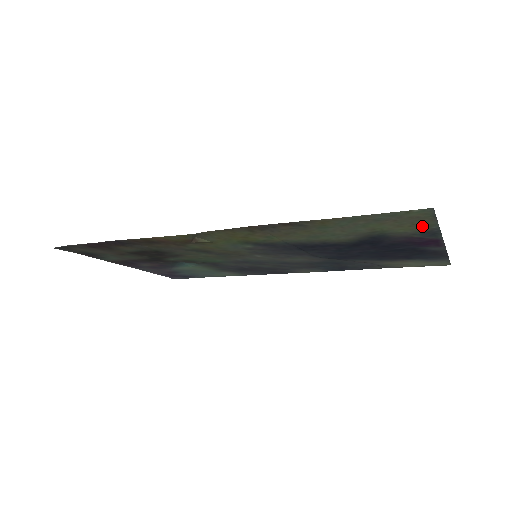
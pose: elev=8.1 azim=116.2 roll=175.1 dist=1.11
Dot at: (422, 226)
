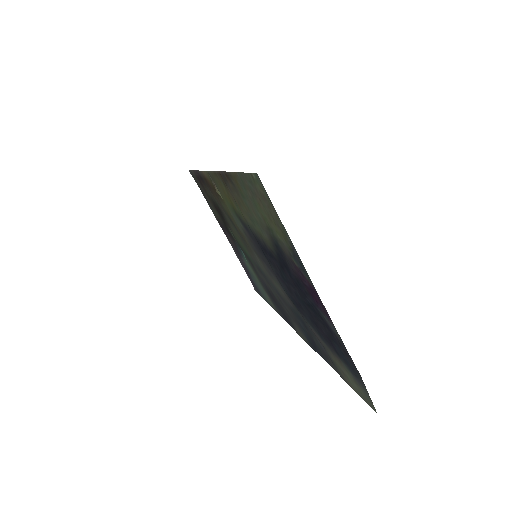
Dot at: (282, 230)
